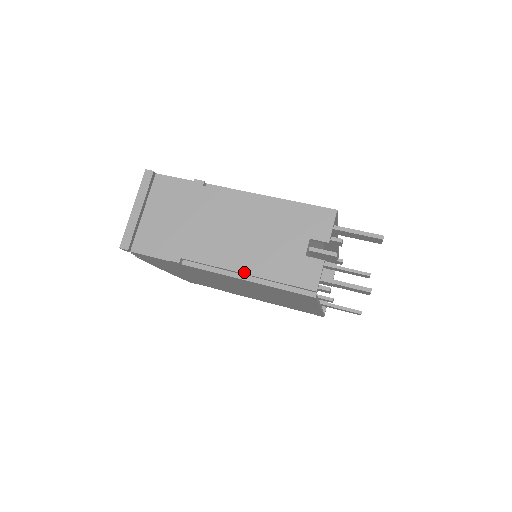
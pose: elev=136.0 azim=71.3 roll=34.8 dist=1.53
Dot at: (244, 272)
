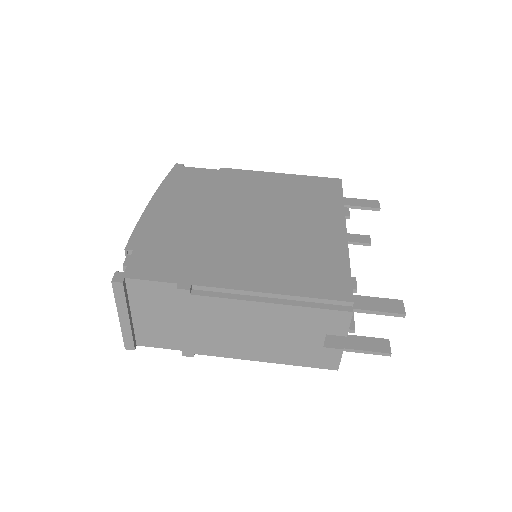
Dot at: (263, 361)
